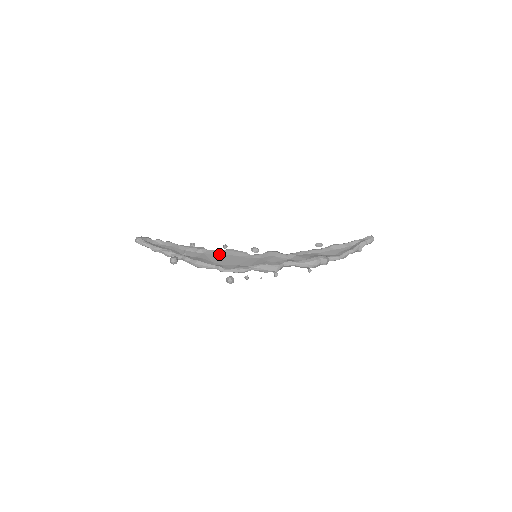
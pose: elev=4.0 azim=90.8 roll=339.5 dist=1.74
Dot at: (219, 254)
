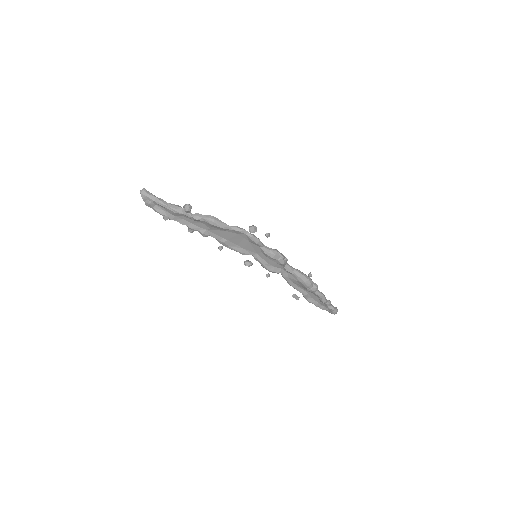
Dot at: (223, 237)
